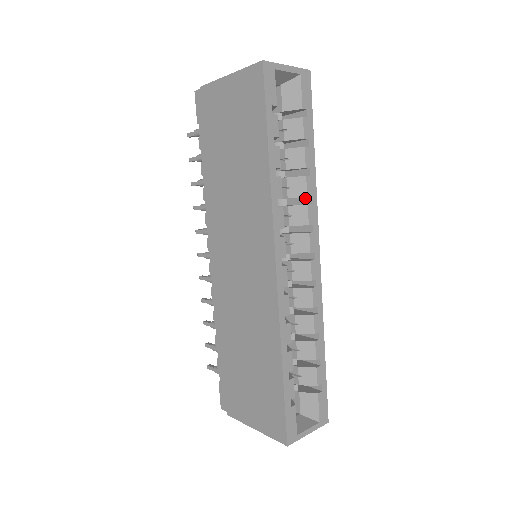
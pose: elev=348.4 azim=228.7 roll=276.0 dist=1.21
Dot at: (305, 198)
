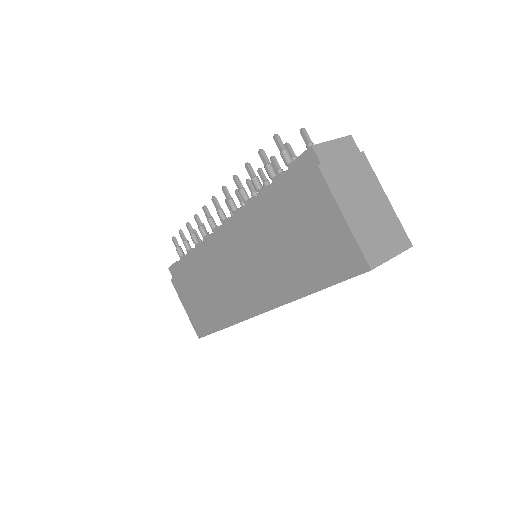
Dot at: occluded
